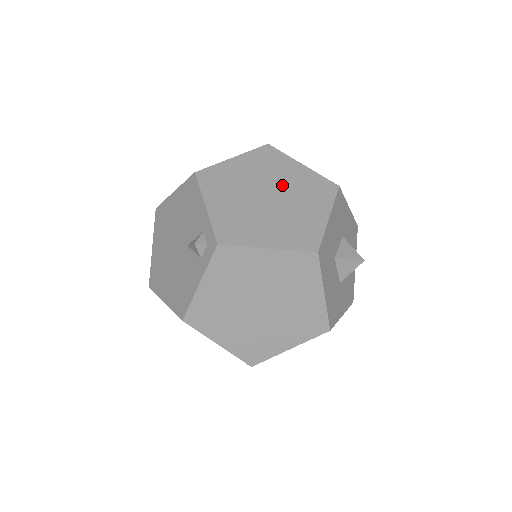
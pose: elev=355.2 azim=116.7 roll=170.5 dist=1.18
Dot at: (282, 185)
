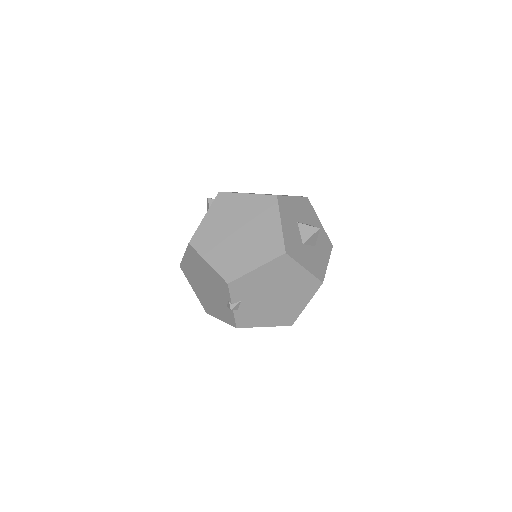
Dot at: occluded
